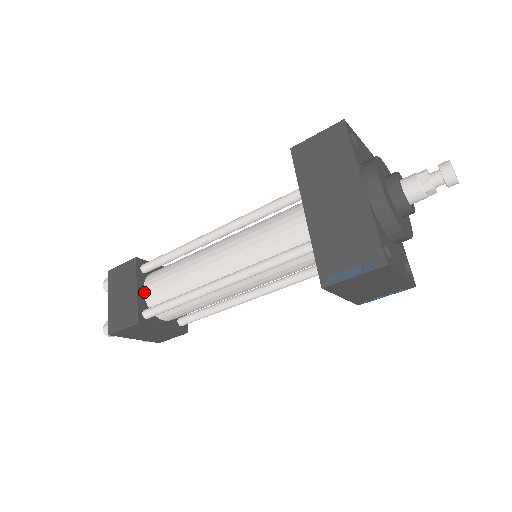
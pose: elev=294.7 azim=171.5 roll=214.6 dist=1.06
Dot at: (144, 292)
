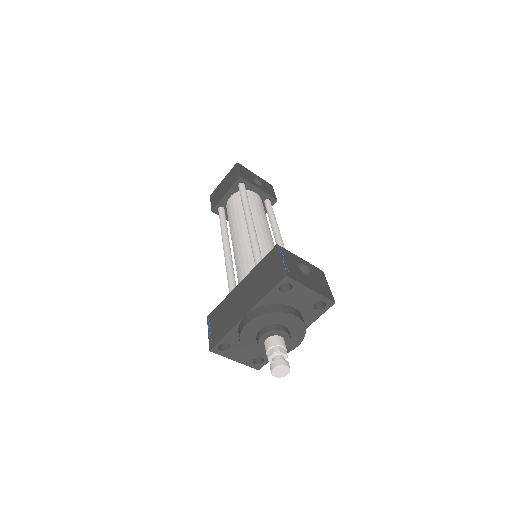
Dot at: (229, 198)
